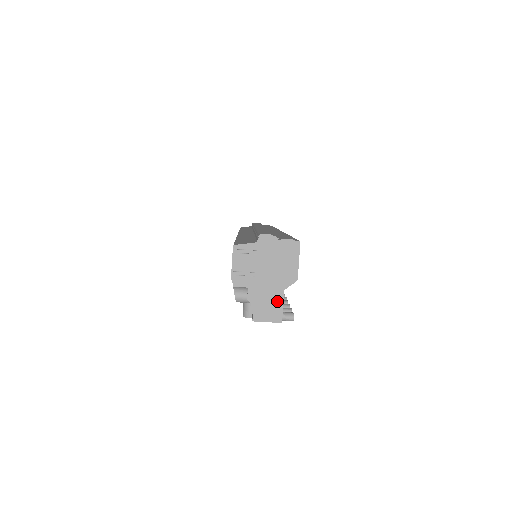
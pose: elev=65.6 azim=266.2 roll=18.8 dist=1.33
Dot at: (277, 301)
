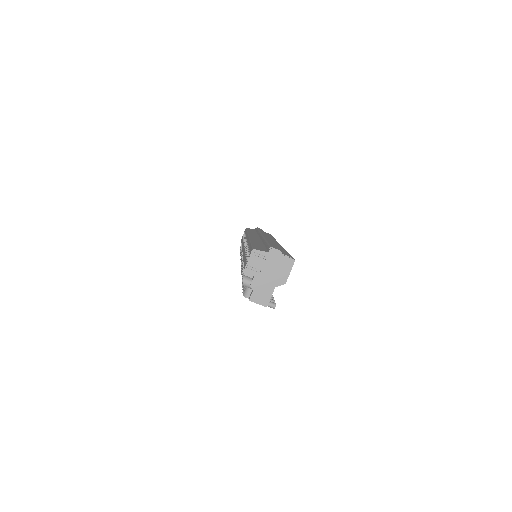
Dot at: (268, 293)
